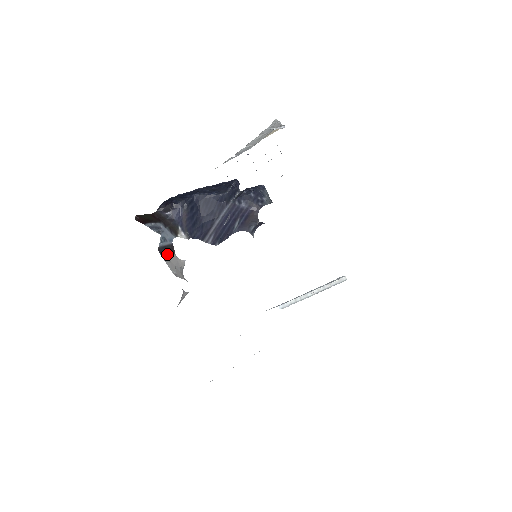
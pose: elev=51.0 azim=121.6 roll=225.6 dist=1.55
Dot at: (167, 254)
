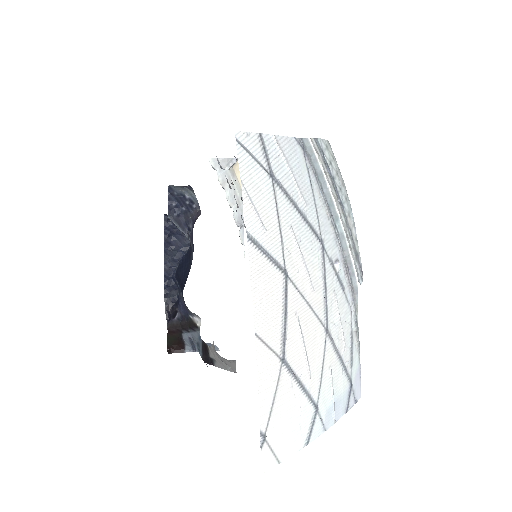
Dot at: (209, 356)
